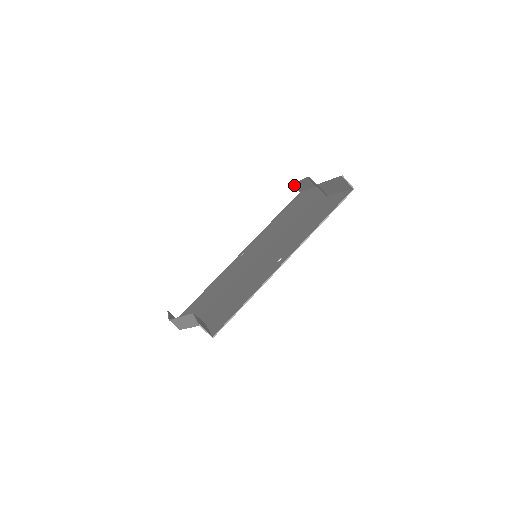
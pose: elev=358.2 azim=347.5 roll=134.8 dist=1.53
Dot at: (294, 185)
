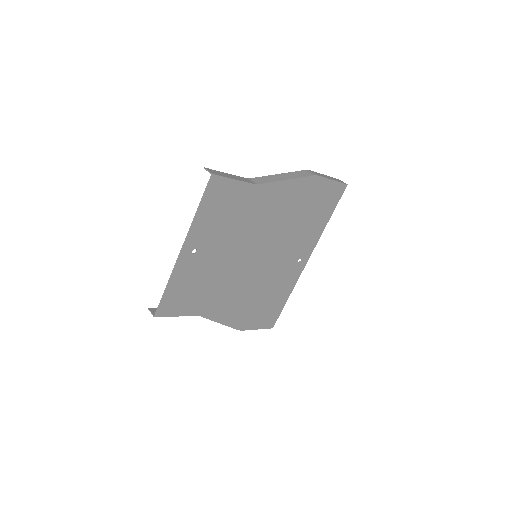
Dot at: (339, 180)
